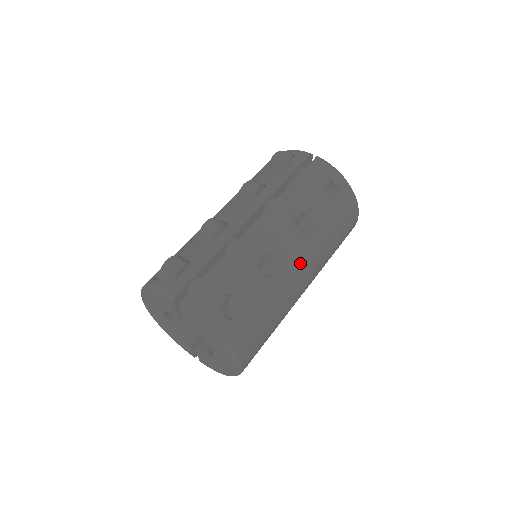
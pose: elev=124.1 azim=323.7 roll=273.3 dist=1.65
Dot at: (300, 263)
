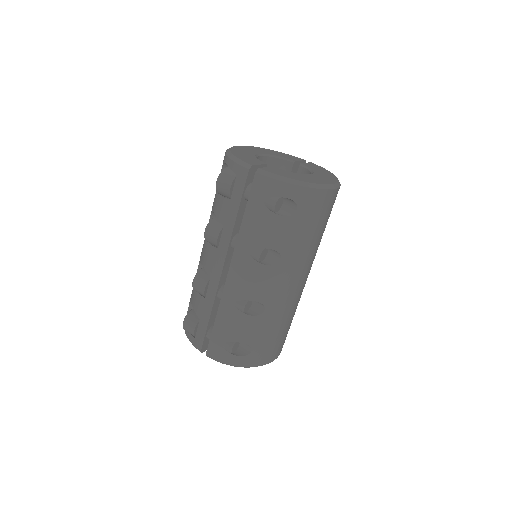
Dot at: (283, 286)
